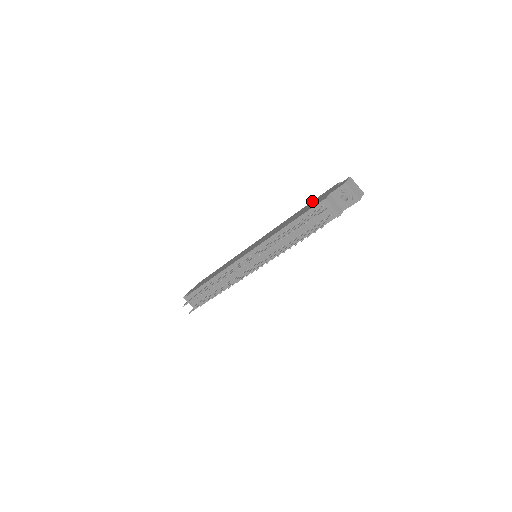
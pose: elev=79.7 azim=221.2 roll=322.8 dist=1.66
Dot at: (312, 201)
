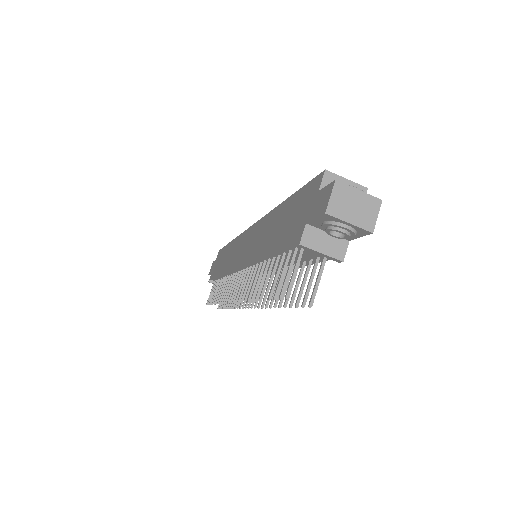
Dot at: (293, 195)
